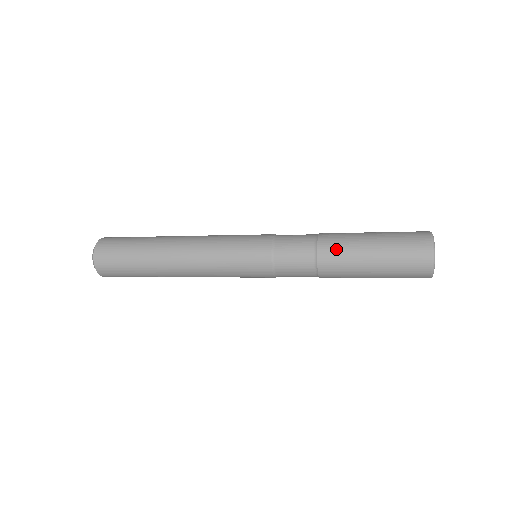
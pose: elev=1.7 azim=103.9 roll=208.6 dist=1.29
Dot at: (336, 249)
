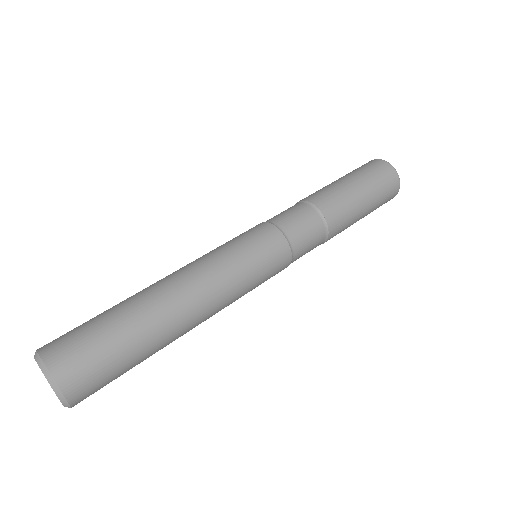
Dot at: (341, 214)
